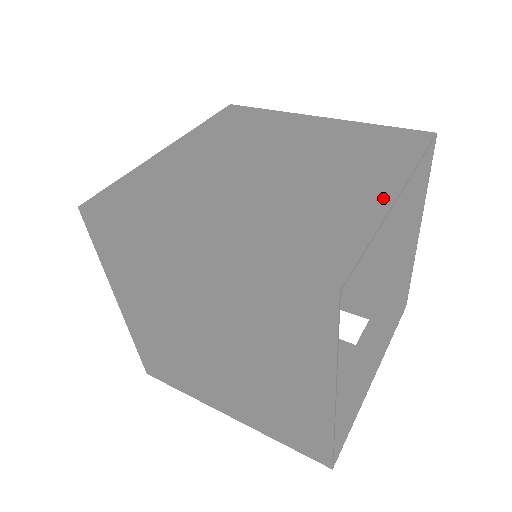
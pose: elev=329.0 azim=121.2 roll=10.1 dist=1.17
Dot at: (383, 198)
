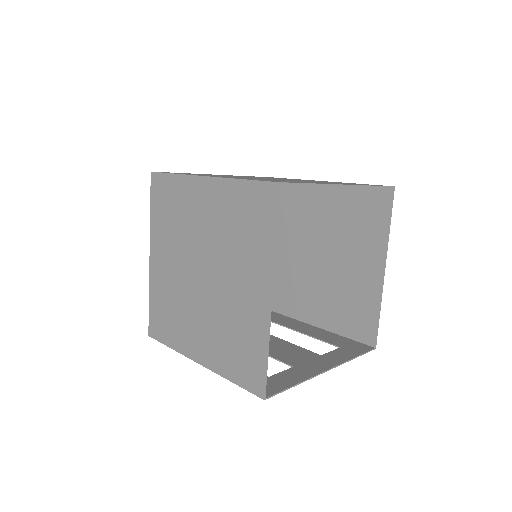
Dot at: occluded
